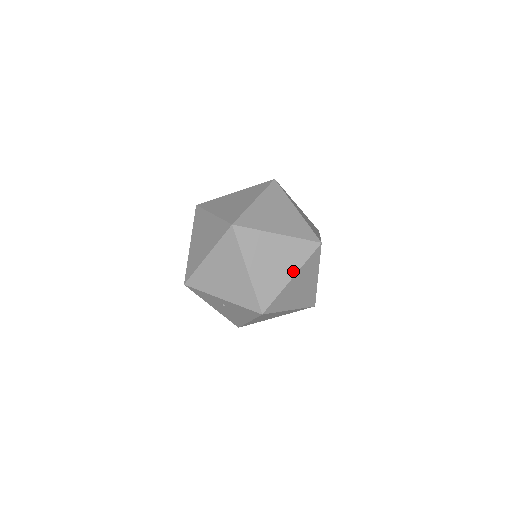
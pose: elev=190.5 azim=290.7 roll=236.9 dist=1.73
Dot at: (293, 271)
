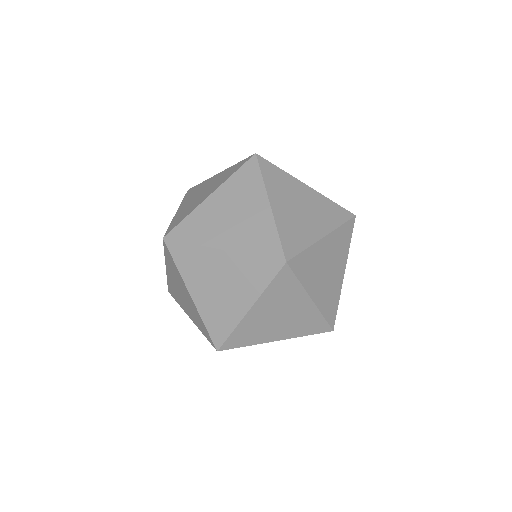
Dot at: (249, 300)
